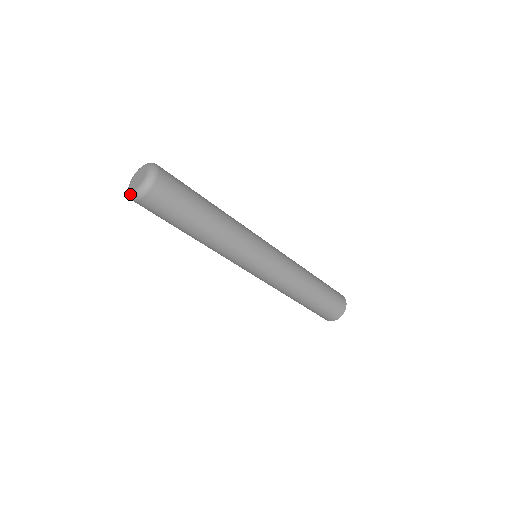
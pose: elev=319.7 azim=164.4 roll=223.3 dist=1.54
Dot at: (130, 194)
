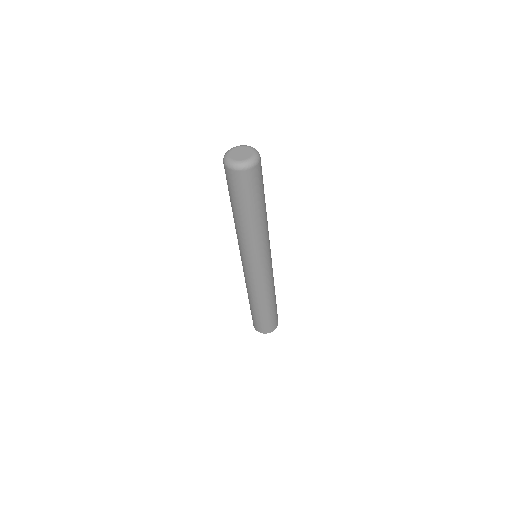
Dot at: (245, 162)
